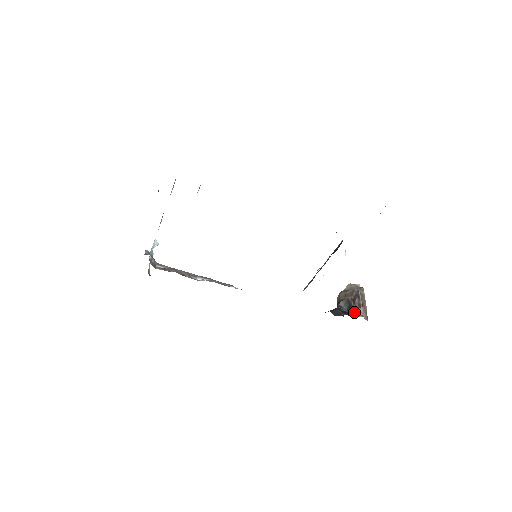
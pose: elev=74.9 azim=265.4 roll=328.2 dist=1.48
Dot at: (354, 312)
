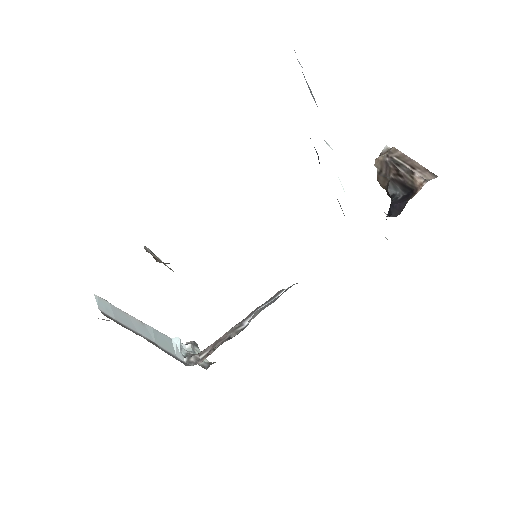
Dot at: (412, 187)
